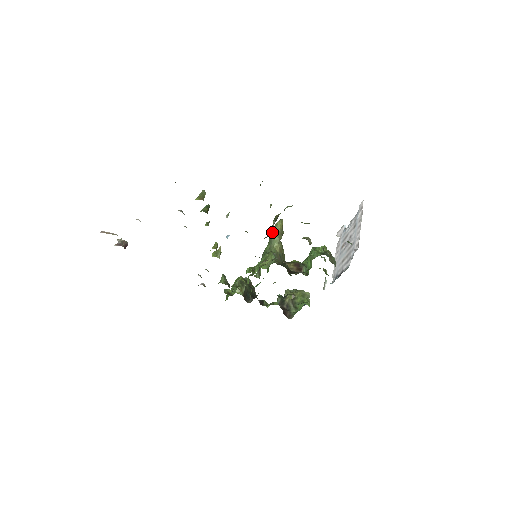
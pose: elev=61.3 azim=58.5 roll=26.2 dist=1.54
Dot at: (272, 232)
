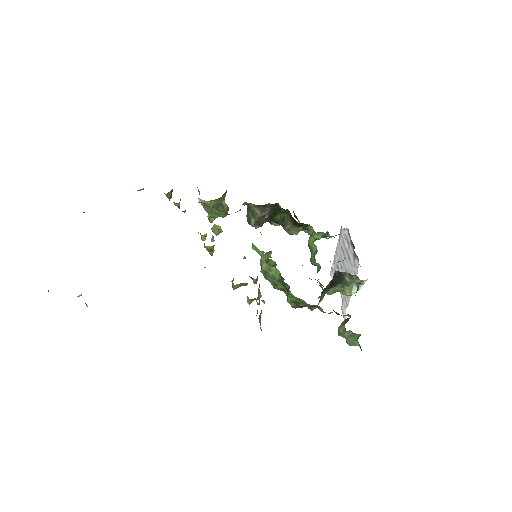
Dot at: (261, 265)
